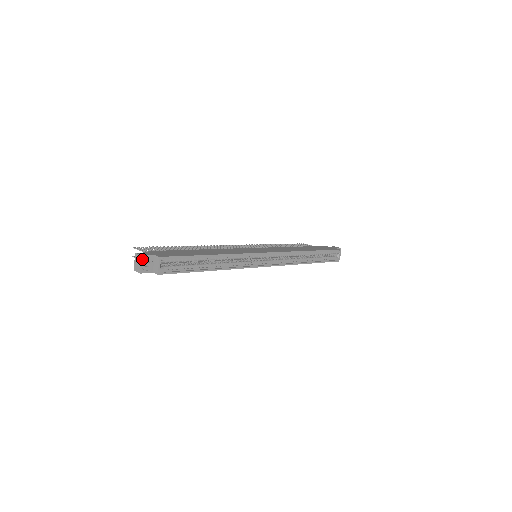
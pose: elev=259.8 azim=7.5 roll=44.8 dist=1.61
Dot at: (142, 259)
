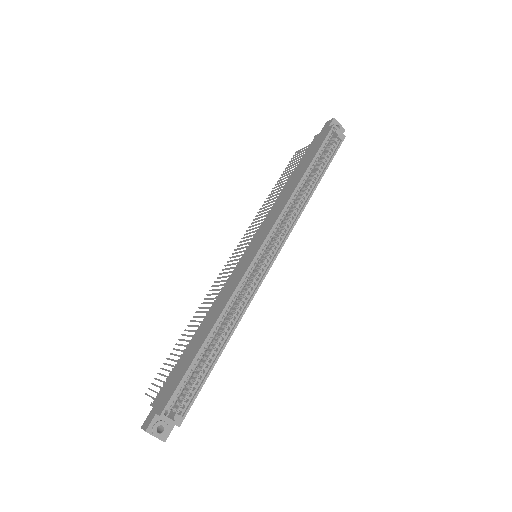
Dot at: (150, 433)
